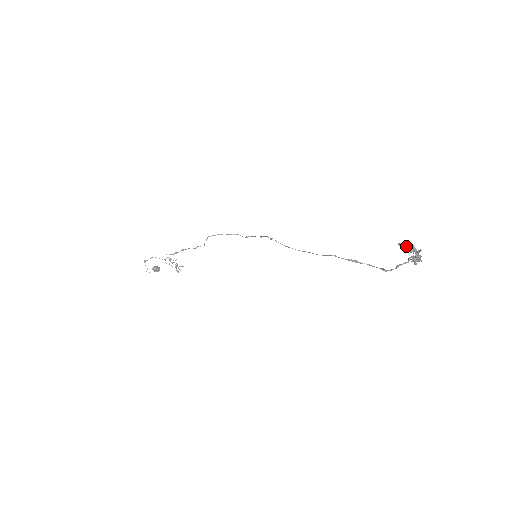
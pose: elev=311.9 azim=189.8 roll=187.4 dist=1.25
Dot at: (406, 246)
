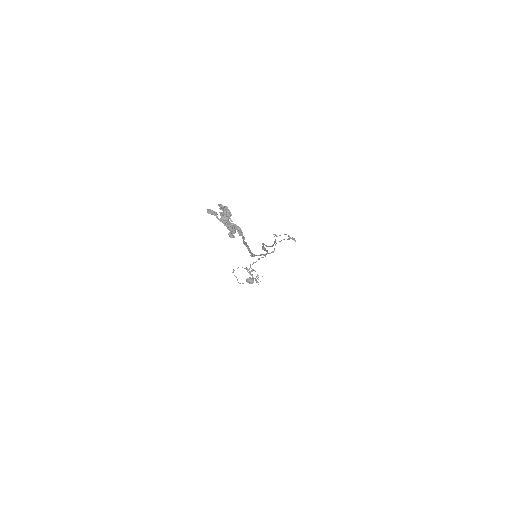
Dot at: (224, 209)
